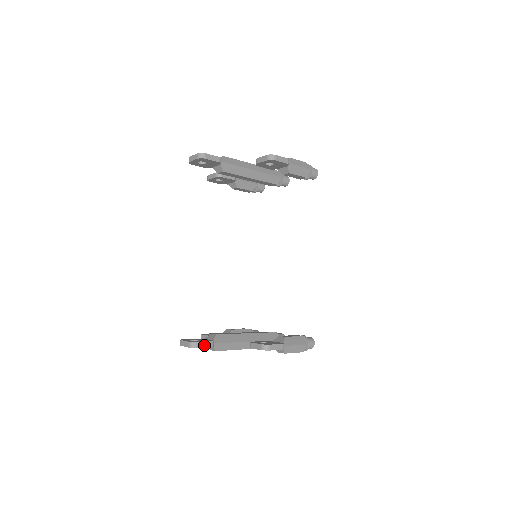
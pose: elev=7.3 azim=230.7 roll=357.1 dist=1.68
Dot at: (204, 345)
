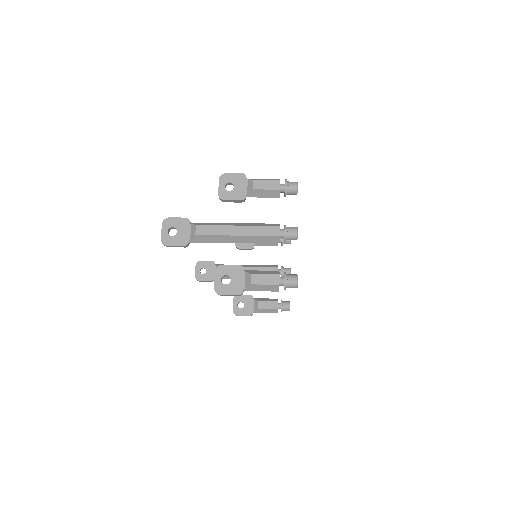
Dot at: (205, 281)
